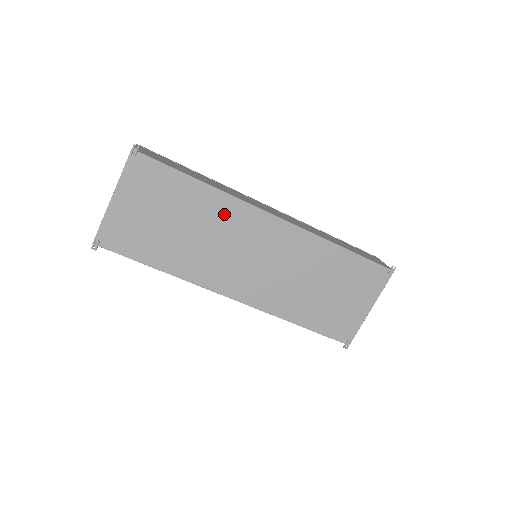
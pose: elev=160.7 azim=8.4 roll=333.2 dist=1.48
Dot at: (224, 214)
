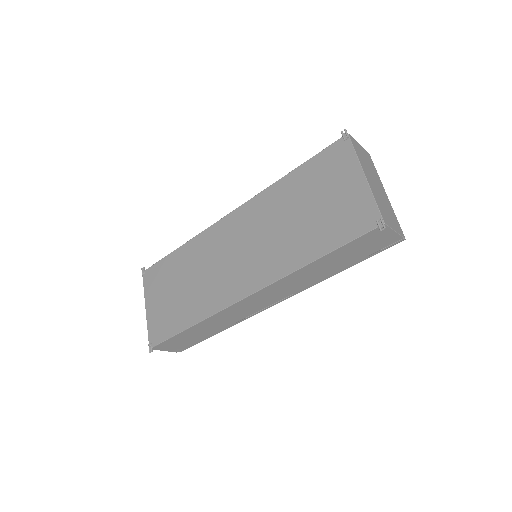
Dot at: (202, 249)
